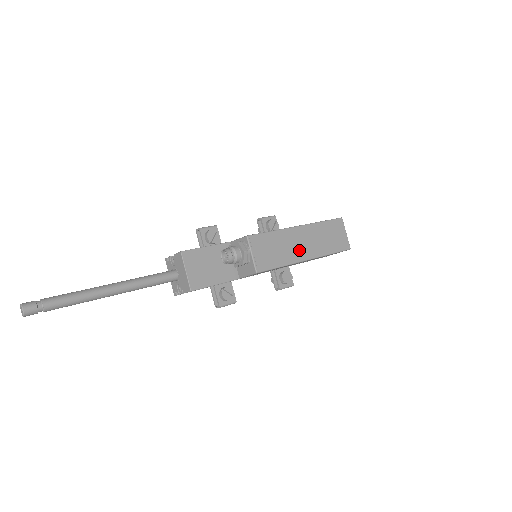
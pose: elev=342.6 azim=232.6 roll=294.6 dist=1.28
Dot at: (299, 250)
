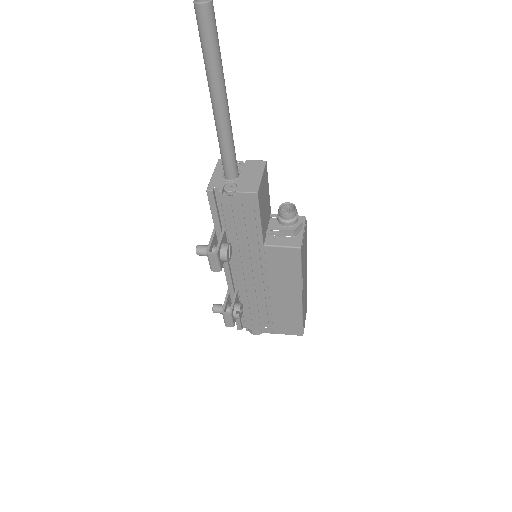
Dot at: (304, 281)
